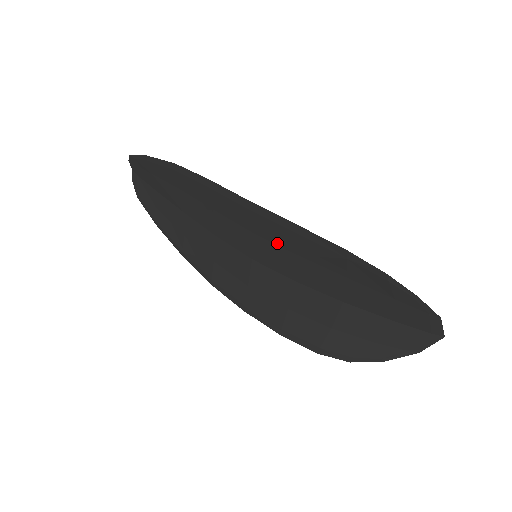
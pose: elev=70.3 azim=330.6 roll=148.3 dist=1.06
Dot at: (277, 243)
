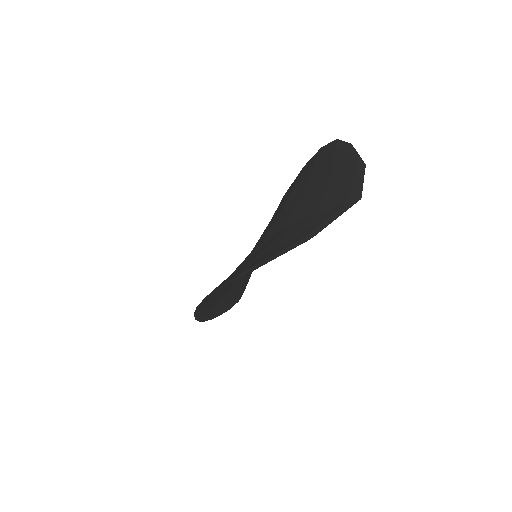
Dot at: occluded
